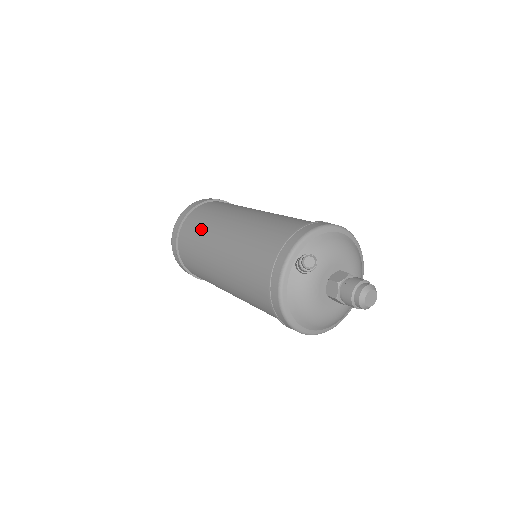
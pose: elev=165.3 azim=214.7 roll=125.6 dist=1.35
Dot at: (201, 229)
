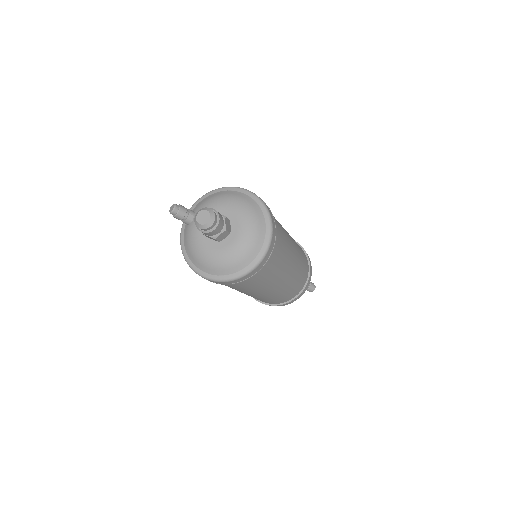
Dot at: occluded
